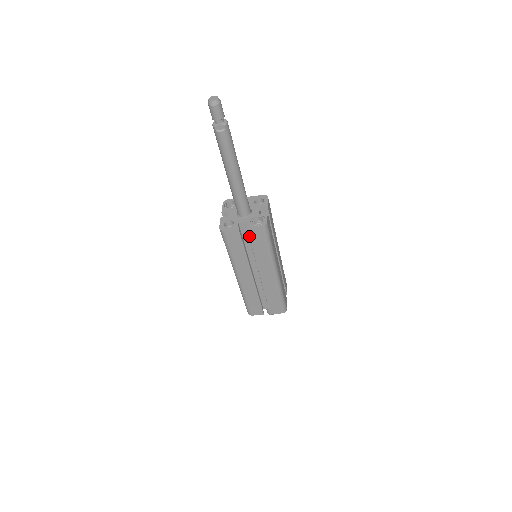
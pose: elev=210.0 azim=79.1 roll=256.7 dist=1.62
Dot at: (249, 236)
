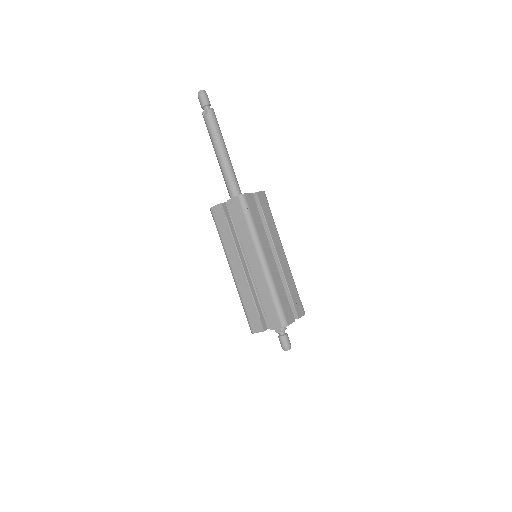
Dot at: (230, 210)
